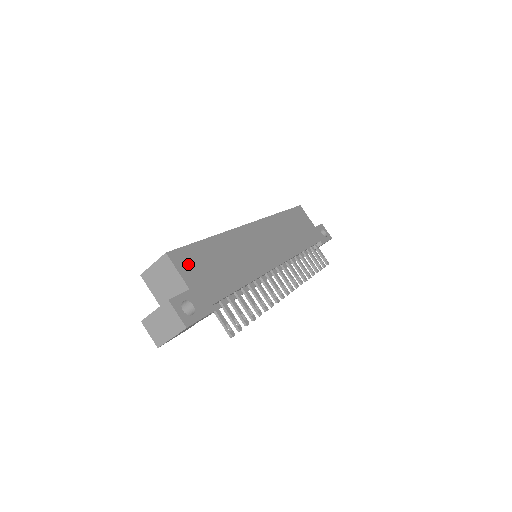
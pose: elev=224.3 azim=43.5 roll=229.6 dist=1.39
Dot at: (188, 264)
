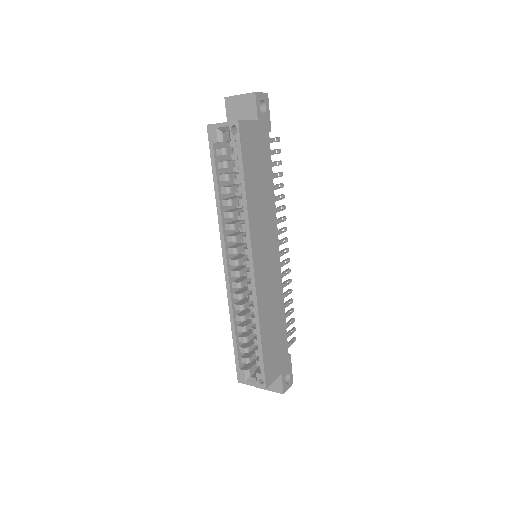
Dot at: (272, 370)
